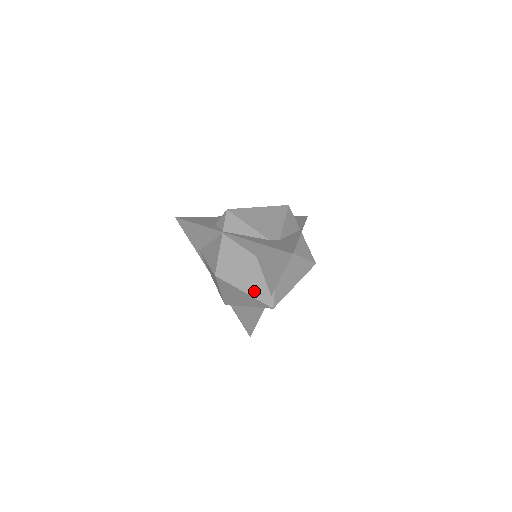
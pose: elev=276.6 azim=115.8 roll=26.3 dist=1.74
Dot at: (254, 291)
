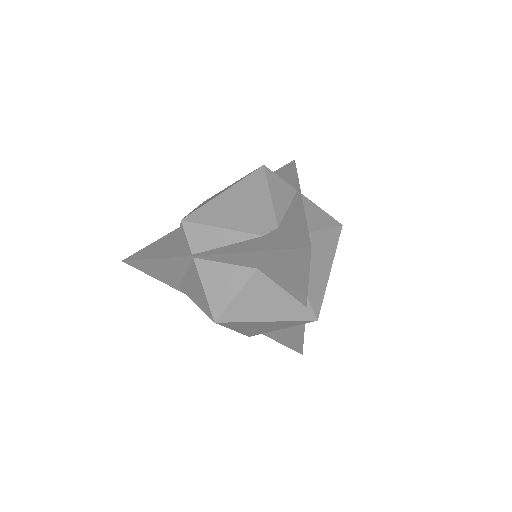
Dot at: (279, 313)
